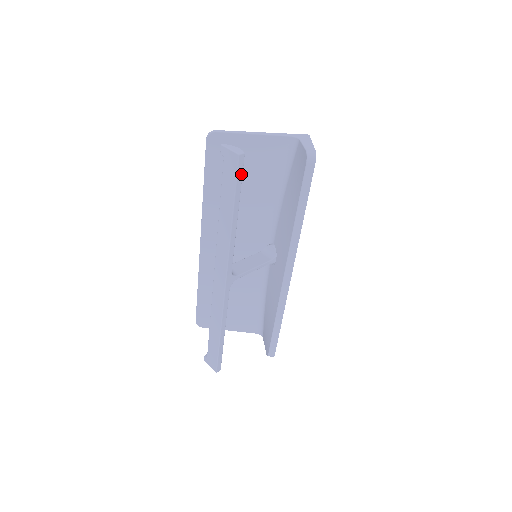
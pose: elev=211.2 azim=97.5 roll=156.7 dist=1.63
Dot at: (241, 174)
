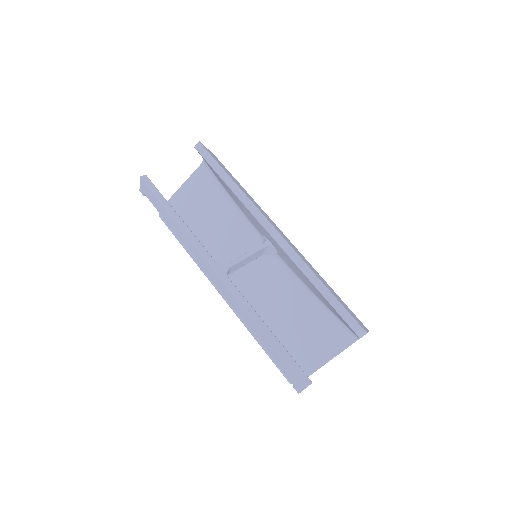
Dot at: (154, 187)
